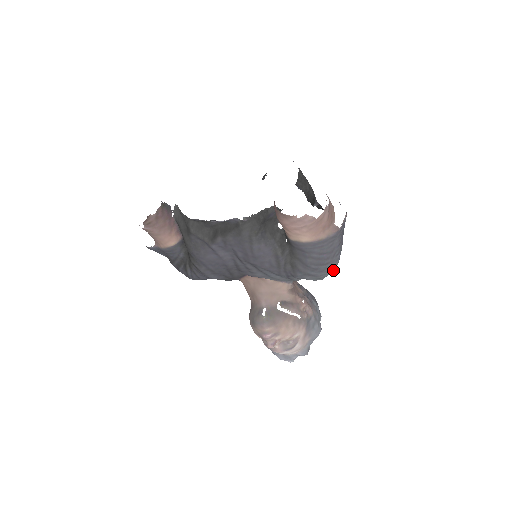
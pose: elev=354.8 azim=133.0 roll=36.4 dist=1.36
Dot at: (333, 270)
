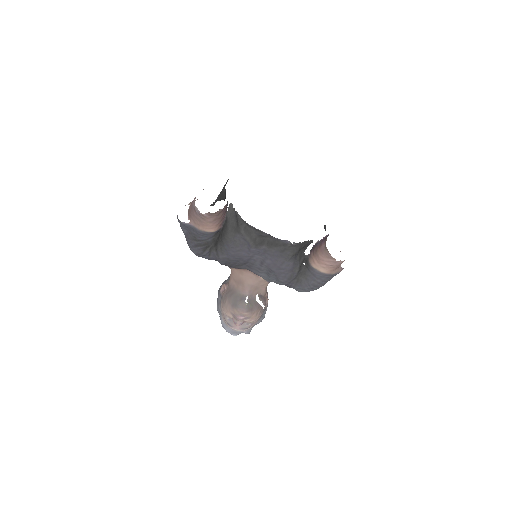
Dot at: occluded
